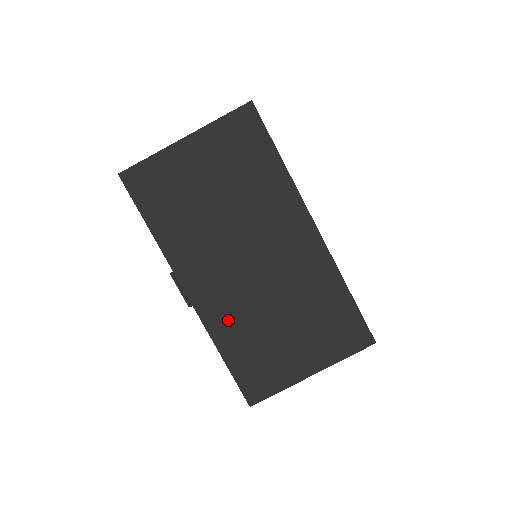
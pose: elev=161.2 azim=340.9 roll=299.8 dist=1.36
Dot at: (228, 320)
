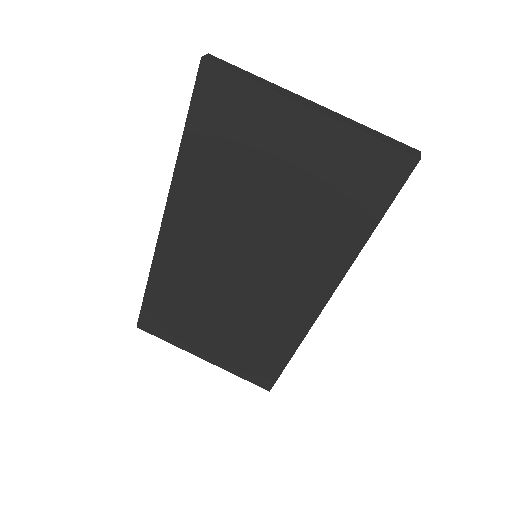
Dot at: (178, 274)
